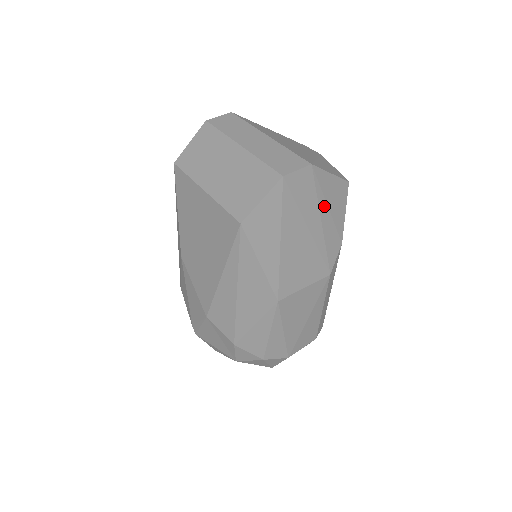
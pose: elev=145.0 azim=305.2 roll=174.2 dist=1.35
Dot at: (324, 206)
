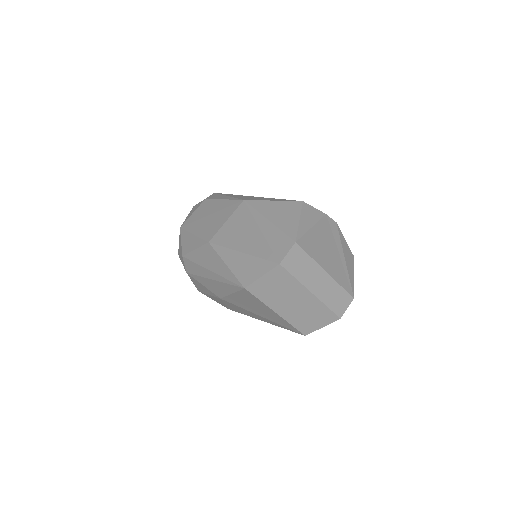
Dot at: occluded
